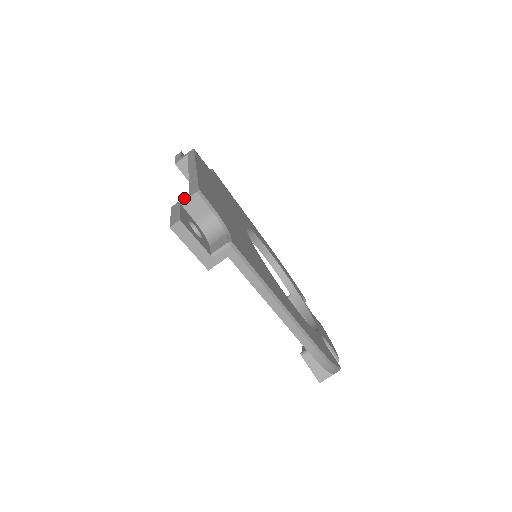
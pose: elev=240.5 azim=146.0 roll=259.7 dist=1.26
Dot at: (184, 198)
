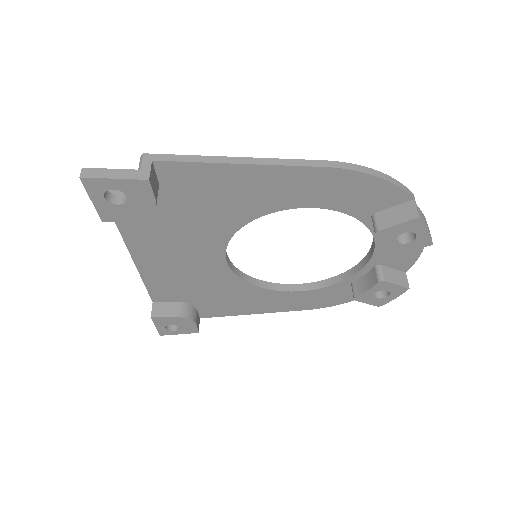
Dot at: occluded
